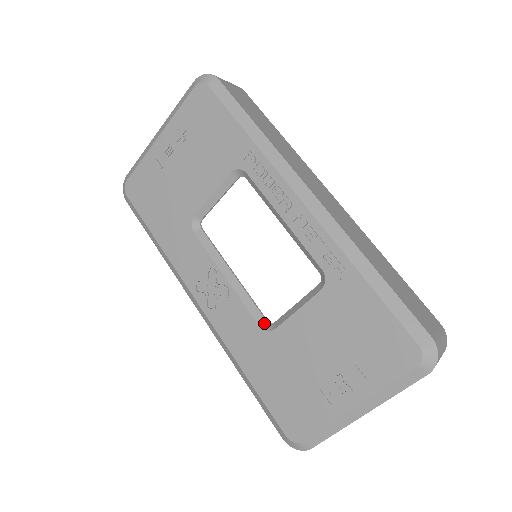
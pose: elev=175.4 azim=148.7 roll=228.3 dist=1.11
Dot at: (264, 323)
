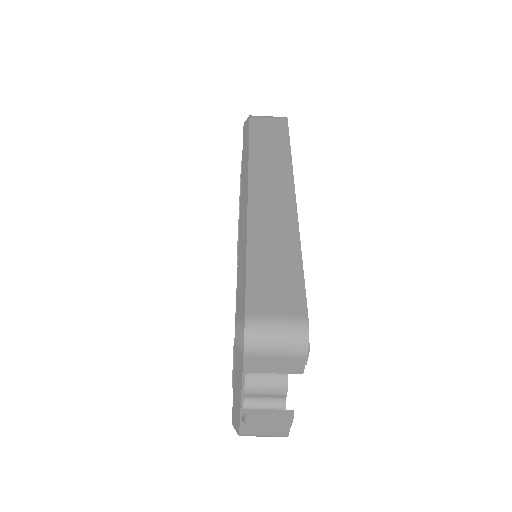
Dot at: occluded
